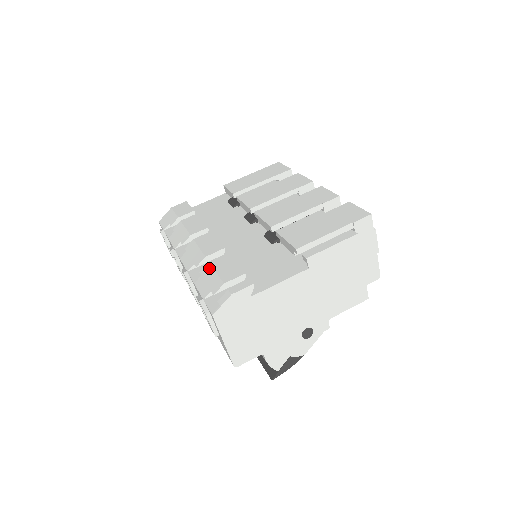
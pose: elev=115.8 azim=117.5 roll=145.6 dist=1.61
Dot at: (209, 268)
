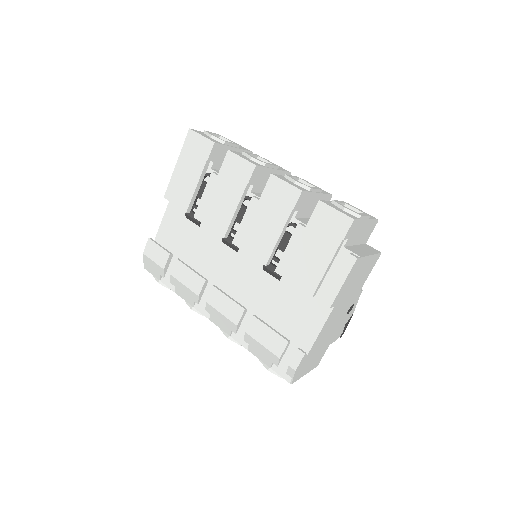
Dot at: (251, 340)
